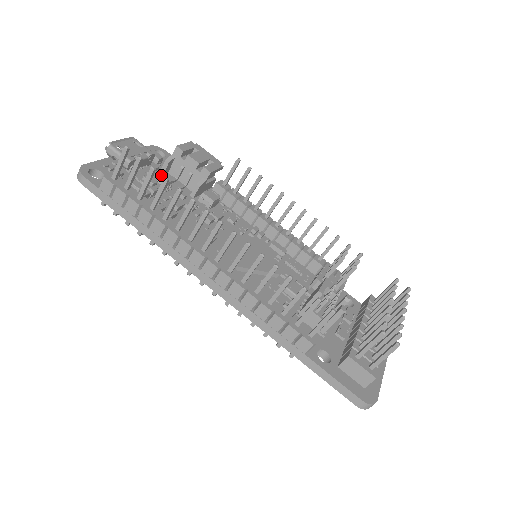
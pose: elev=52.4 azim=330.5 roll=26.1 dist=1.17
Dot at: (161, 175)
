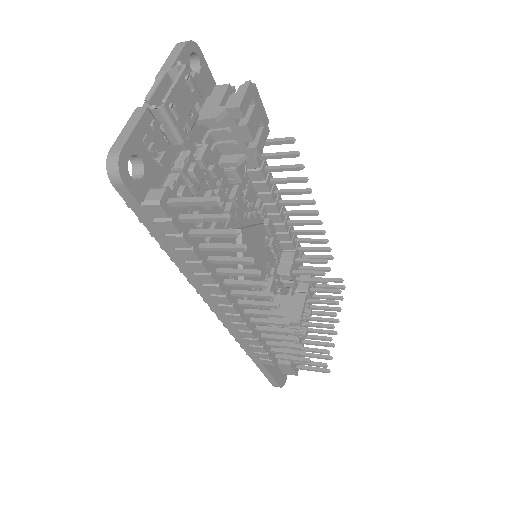
Dot at: (196, 127)
